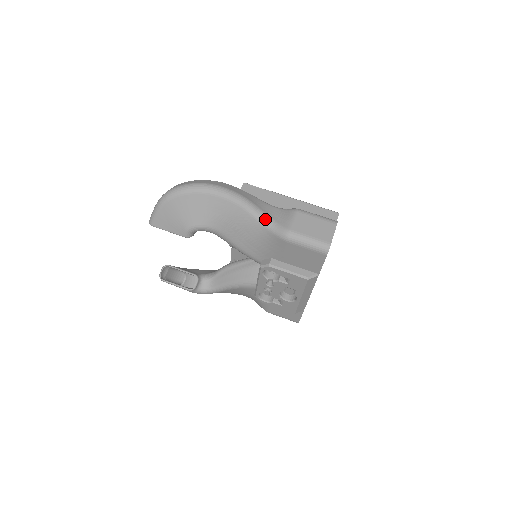
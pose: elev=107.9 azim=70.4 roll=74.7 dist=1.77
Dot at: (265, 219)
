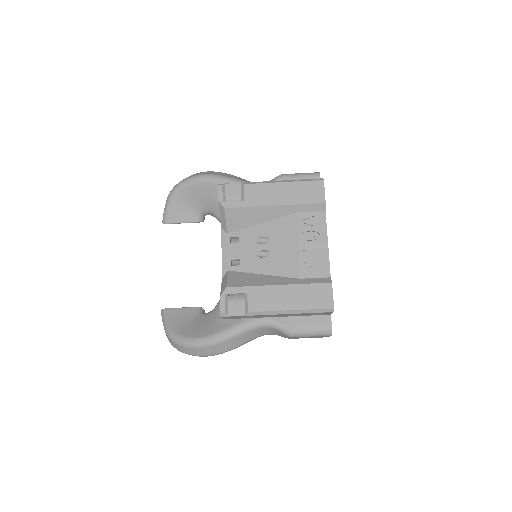
Dot at: occluded
